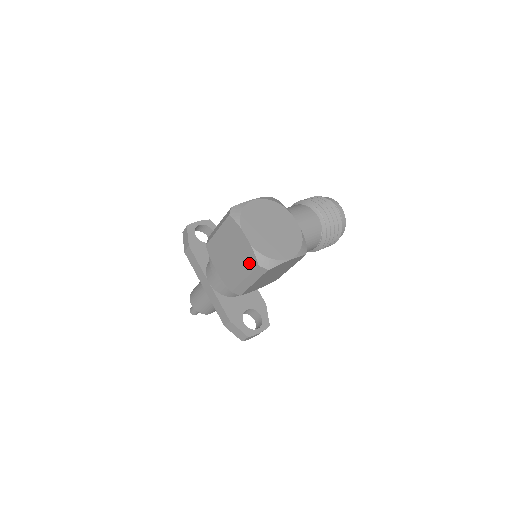
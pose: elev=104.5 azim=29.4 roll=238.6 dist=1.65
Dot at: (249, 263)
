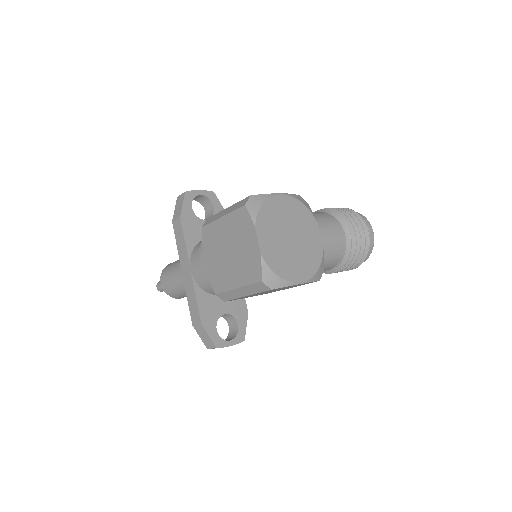
Dot at: (250, 272)
